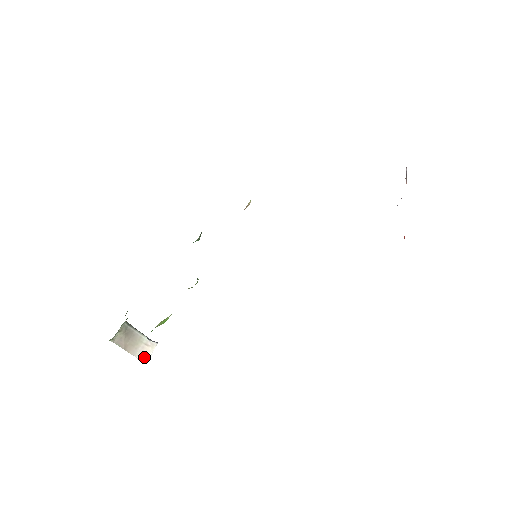
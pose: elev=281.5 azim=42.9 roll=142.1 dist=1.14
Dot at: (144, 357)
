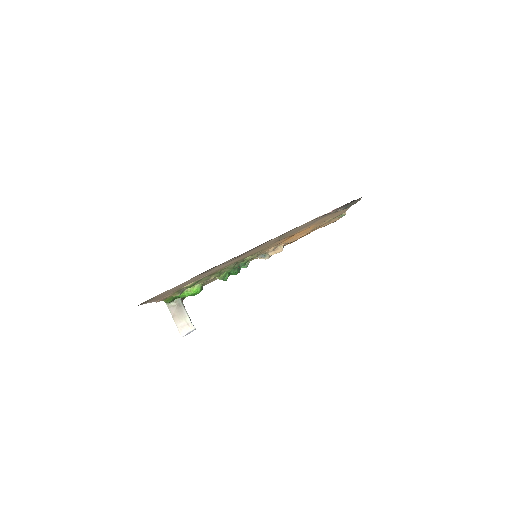
Dot at: (182, 331)
